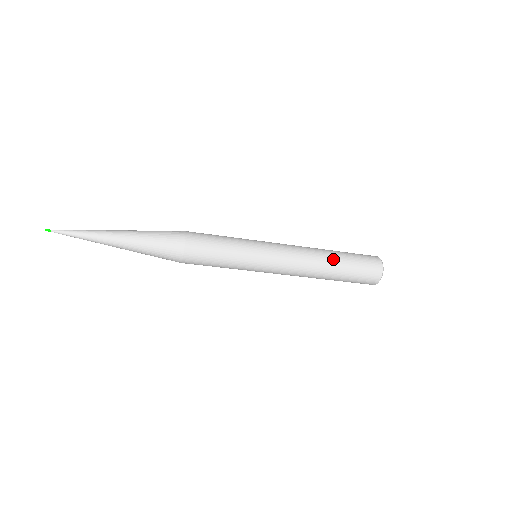
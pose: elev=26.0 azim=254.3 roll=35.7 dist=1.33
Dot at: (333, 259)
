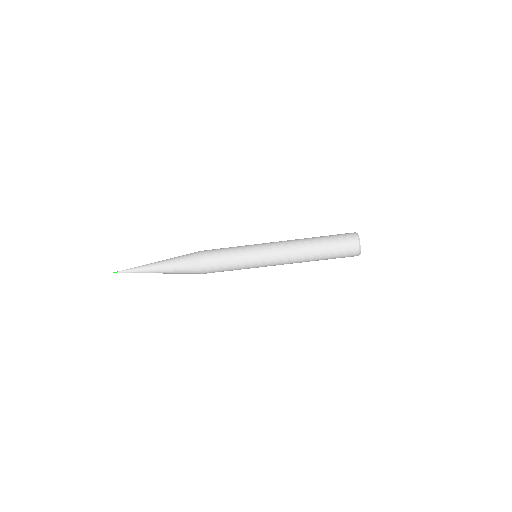
Dot at: (313, 238)
